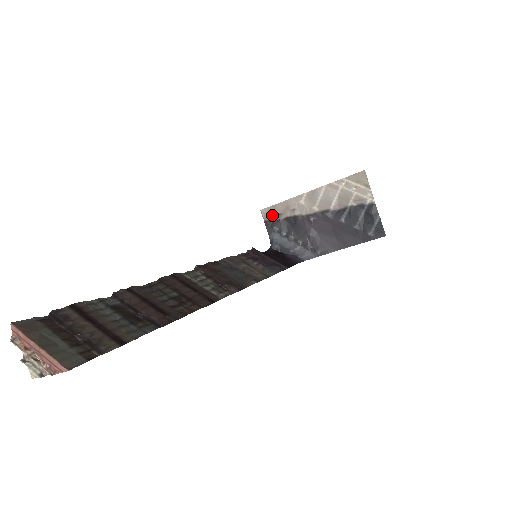
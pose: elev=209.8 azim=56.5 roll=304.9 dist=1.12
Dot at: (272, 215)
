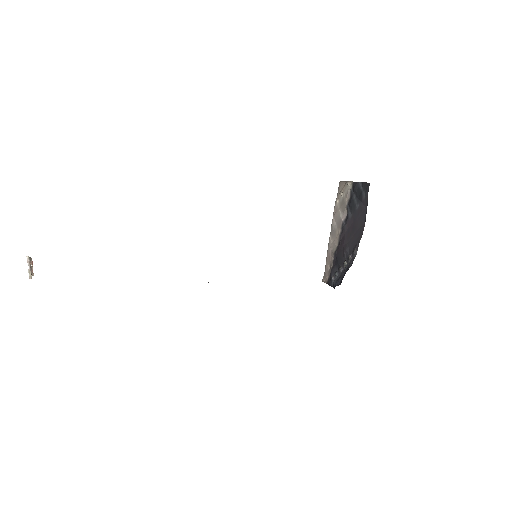
Dot at: (328, 274)
